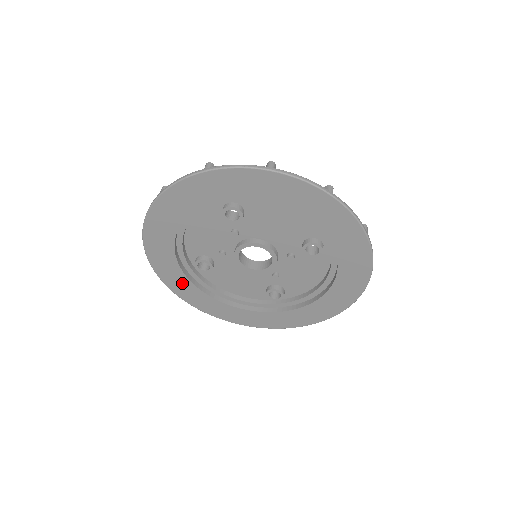
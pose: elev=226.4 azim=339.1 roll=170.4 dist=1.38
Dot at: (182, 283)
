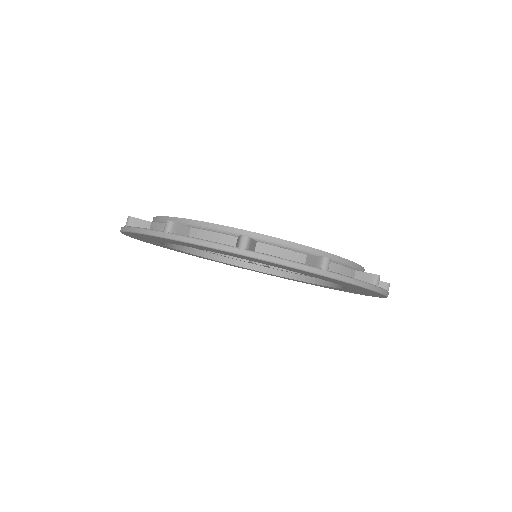
Dot at: (158, 244)
